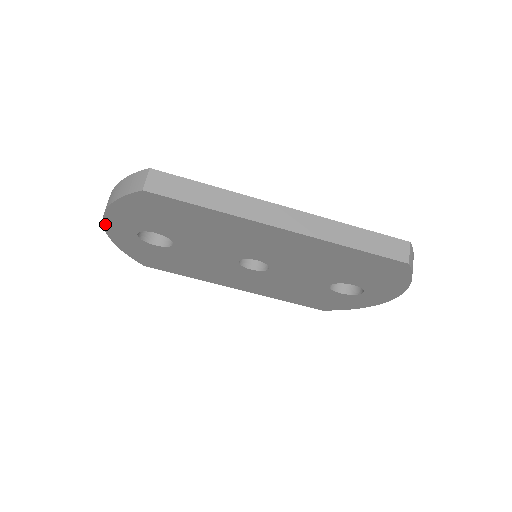
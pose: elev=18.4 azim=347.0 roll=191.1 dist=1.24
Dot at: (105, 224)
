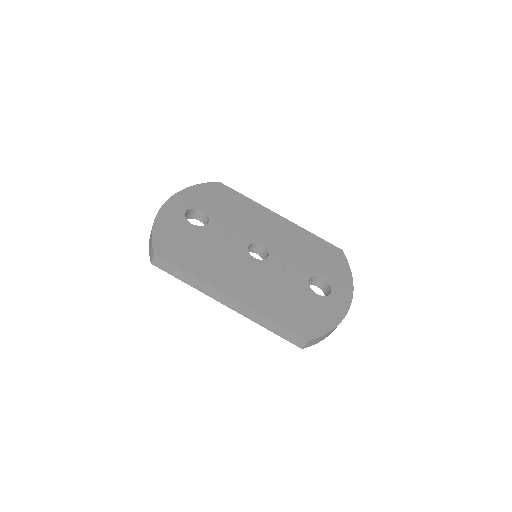
Dot at: occluded
